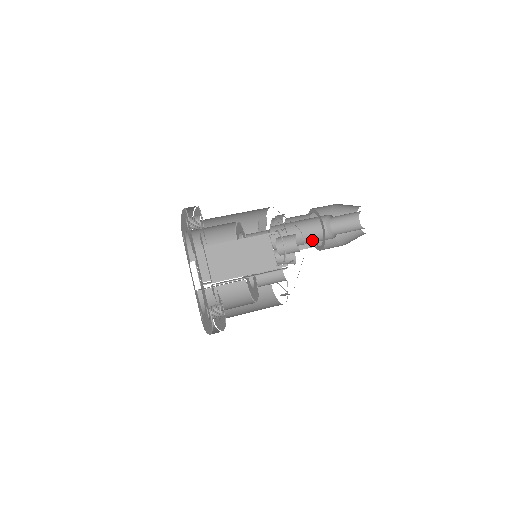
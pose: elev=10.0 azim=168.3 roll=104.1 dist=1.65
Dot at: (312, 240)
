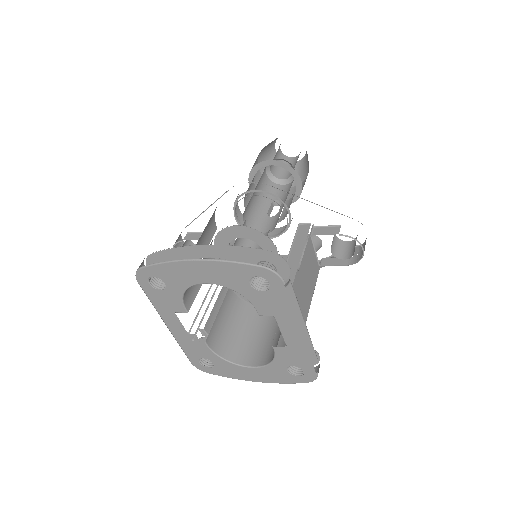
Dot at: (267, 196)
